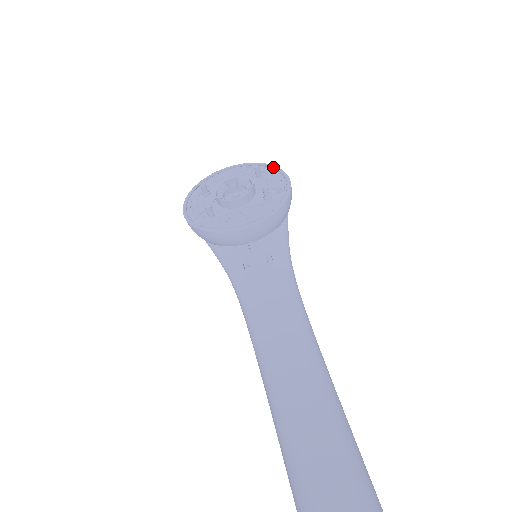
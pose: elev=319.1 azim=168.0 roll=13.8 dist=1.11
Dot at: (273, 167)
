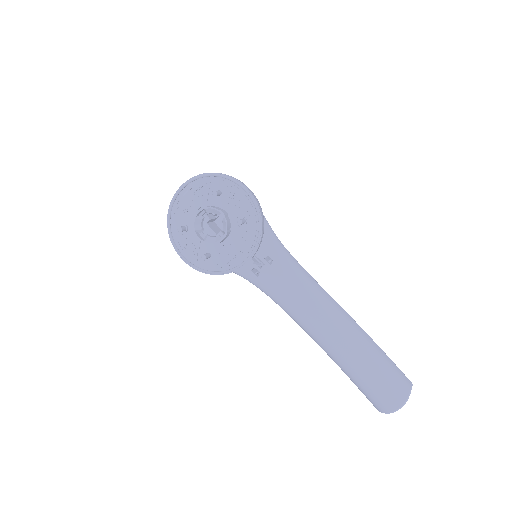
Dot at: (226, 179)
